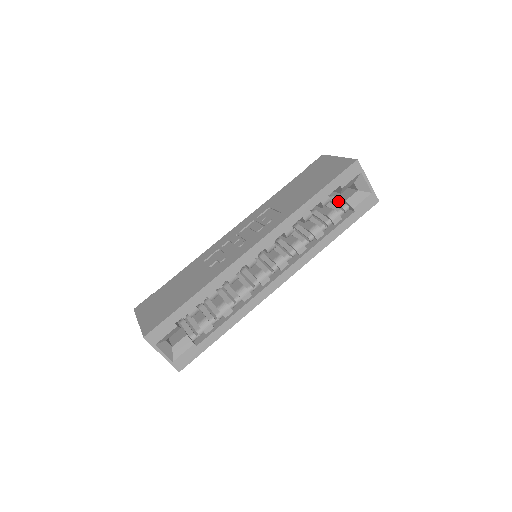
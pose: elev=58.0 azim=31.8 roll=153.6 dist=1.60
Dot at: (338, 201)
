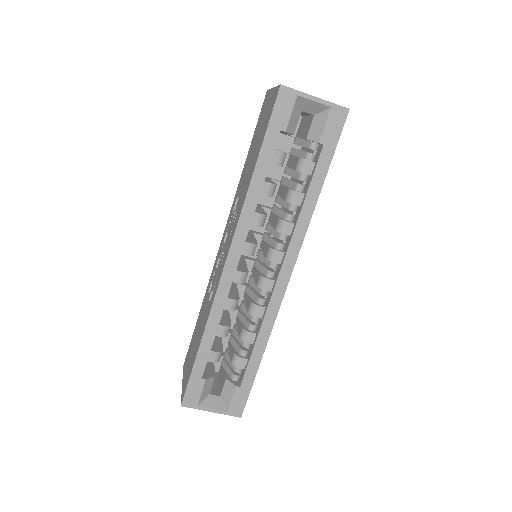
Dot at: (302, 142)
